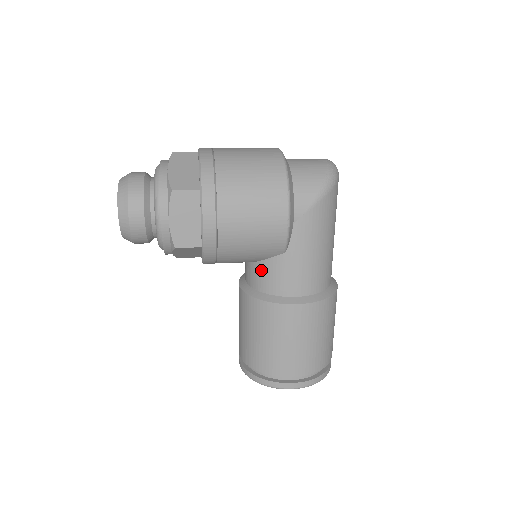
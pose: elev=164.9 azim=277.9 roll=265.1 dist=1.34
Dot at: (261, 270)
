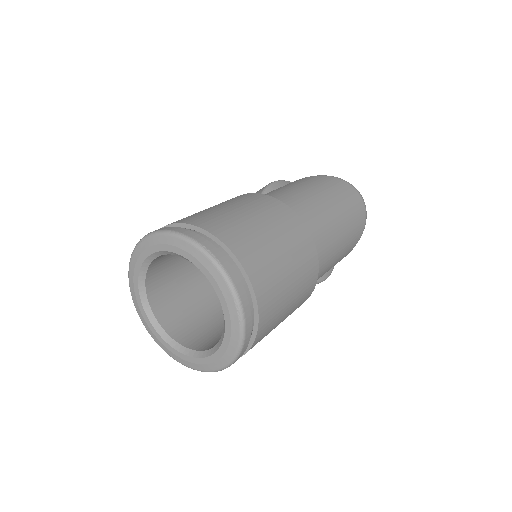
Dot at: occluded
